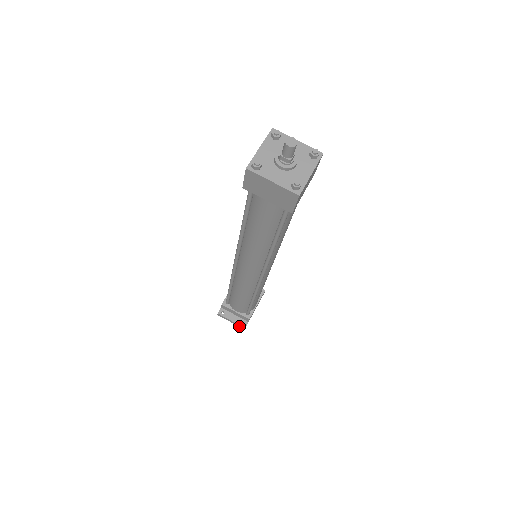
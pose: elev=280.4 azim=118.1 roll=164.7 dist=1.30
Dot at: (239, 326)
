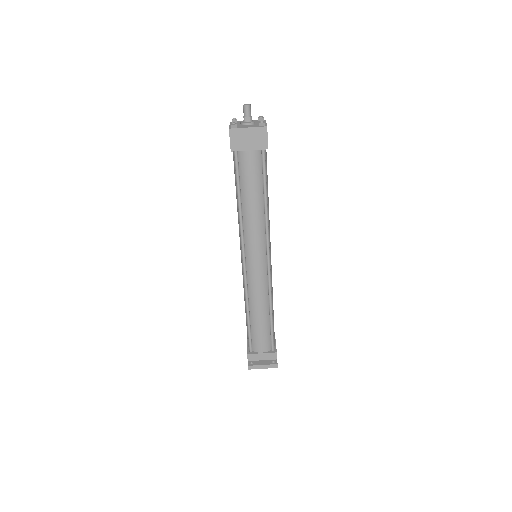
Dot at: (272, 367)
